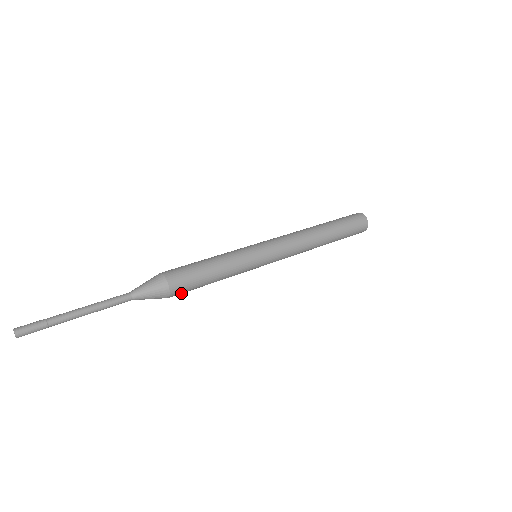
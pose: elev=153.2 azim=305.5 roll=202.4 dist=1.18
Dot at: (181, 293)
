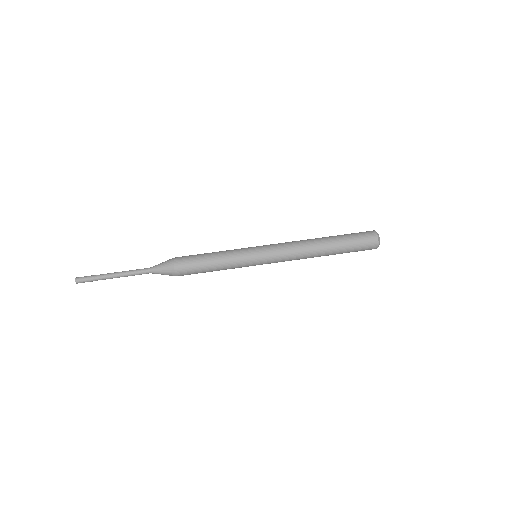
Dot at: occluded
